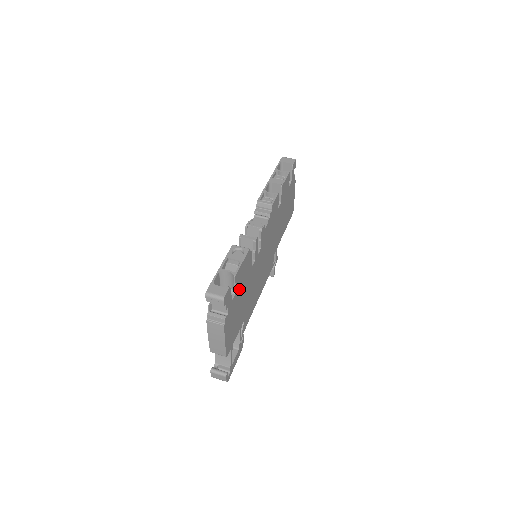
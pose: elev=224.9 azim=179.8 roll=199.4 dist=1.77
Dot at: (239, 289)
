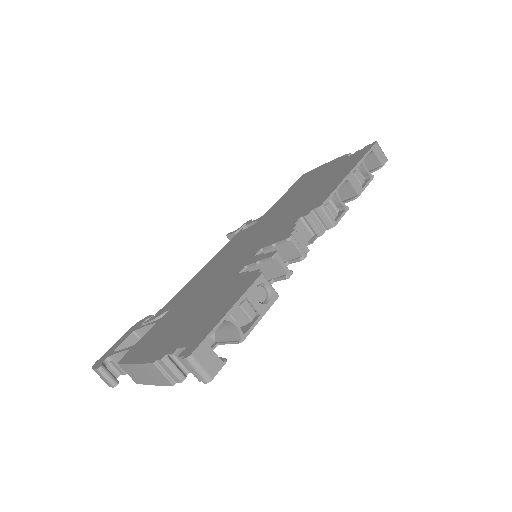
Dot at: occluded
